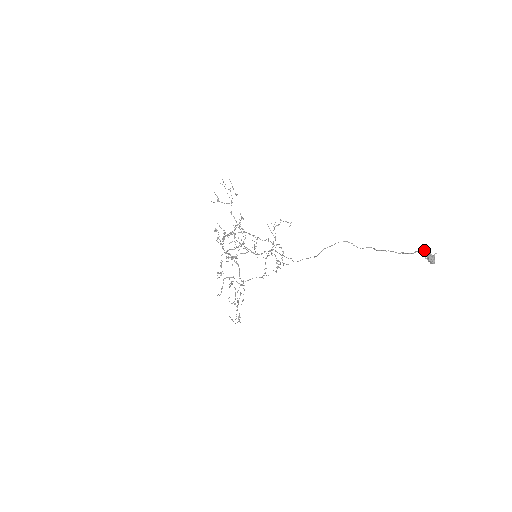
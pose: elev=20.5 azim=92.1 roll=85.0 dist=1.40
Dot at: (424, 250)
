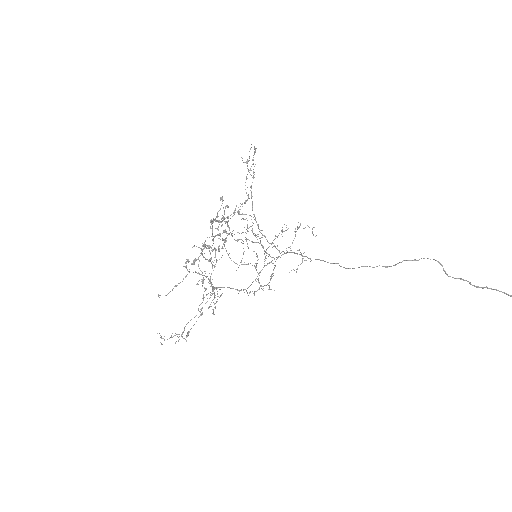
Dot at: out of frame
